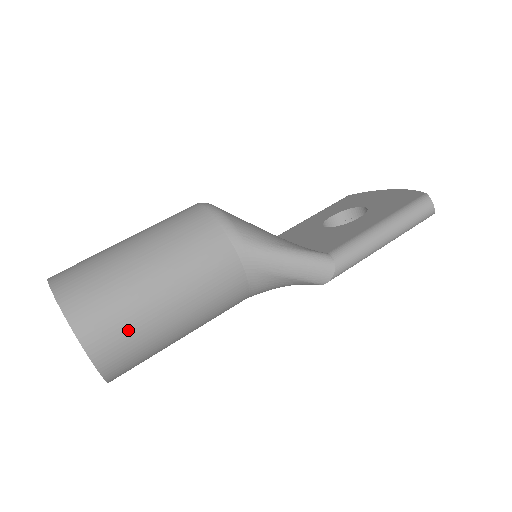
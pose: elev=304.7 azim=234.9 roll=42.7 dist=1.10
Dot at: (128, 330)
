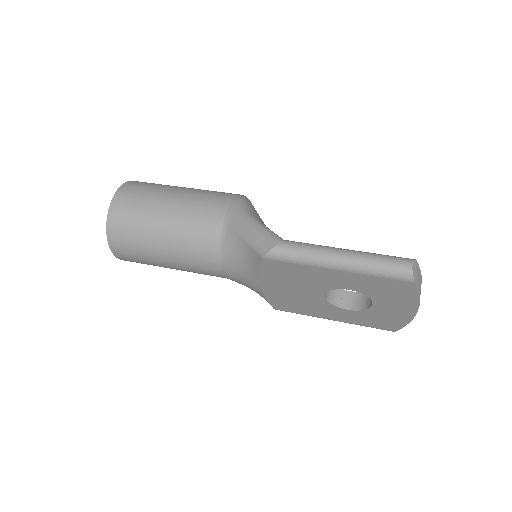
Dot at: (138, 204)
